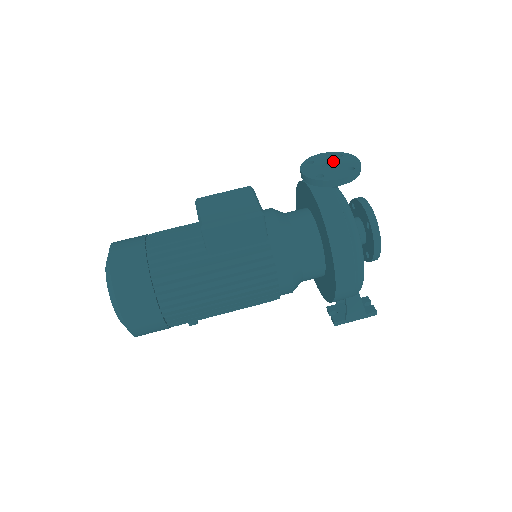
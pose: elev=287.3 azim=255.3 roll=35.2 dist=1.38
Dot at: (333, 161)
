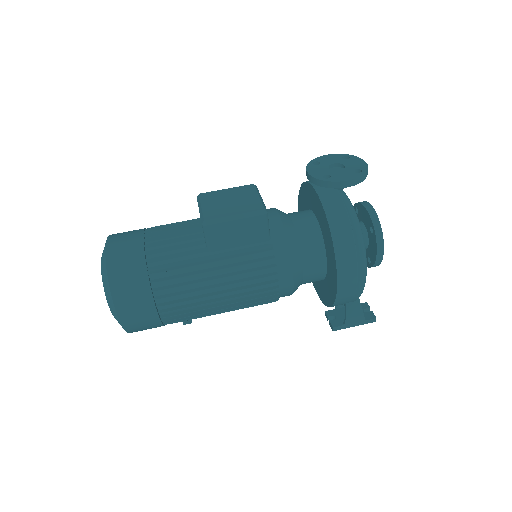
Dot at: (340, 163)
